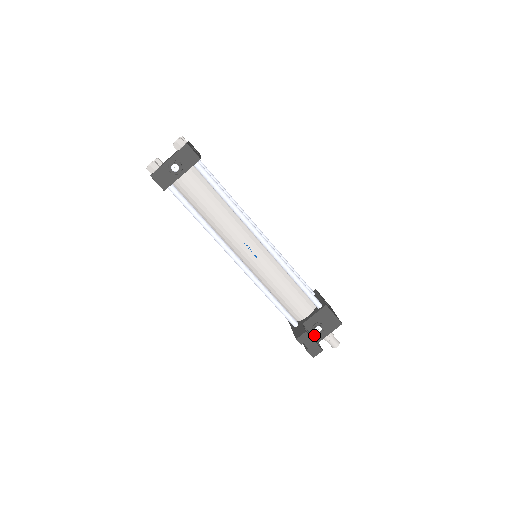
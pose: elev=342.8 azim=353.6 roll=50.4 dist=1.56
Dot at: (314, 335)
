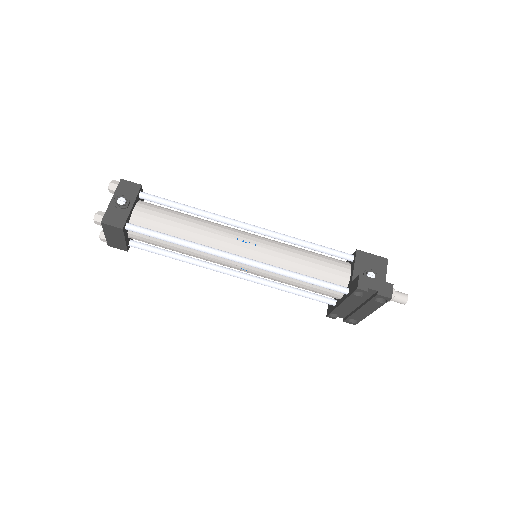
Dot at: occluded
